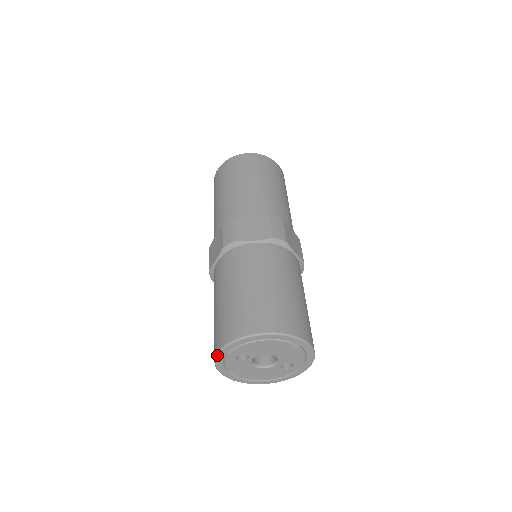
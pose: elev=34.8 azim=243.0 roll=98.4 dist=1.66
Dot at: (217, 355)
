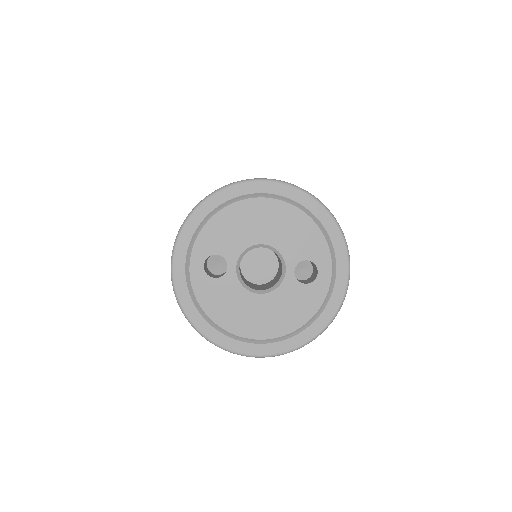
Dot at: (171, 274)
